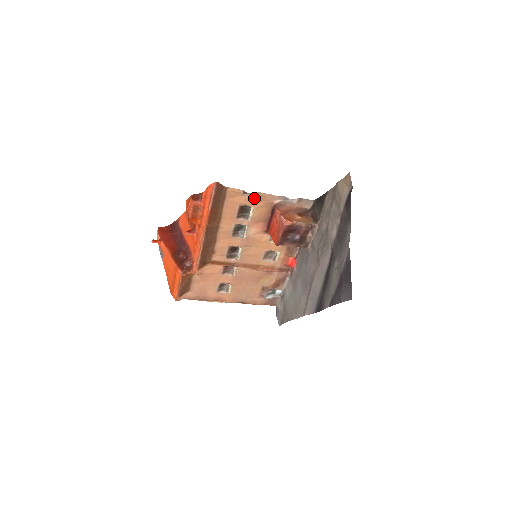
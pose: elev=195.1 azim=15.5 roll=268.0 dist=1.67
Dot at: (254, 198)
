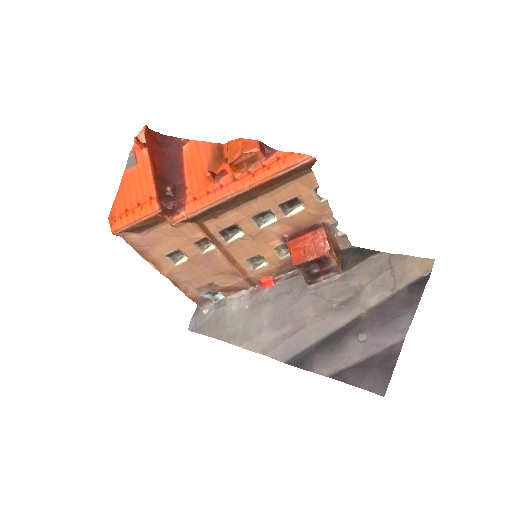
Dot at: (316, 201)
